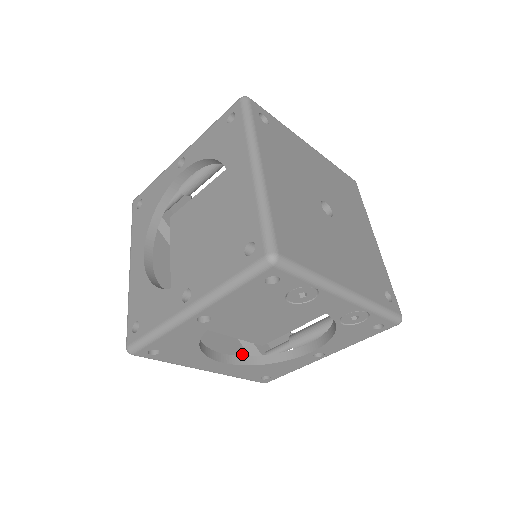
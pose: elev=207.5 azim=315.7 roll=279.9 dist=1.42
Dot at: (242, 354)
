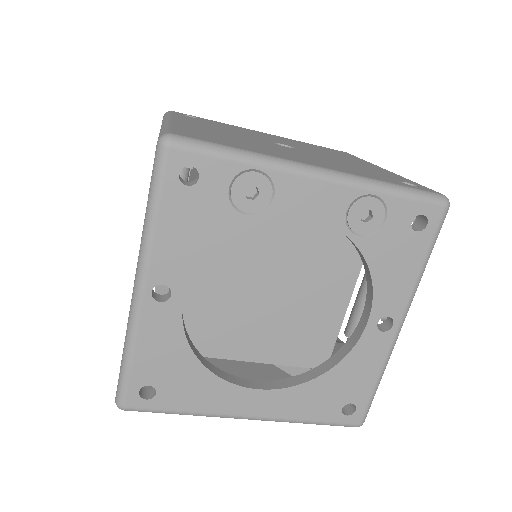
Dot at: occluded
